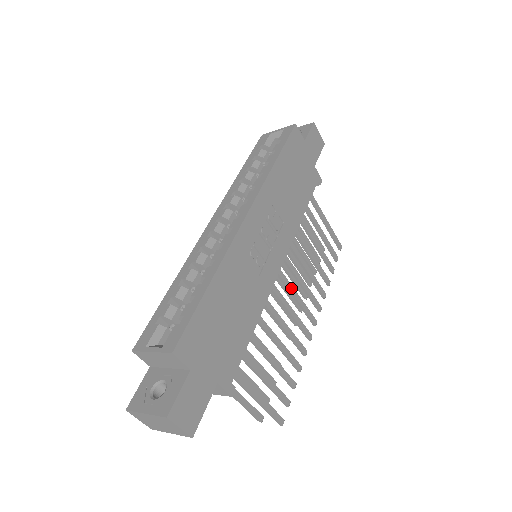
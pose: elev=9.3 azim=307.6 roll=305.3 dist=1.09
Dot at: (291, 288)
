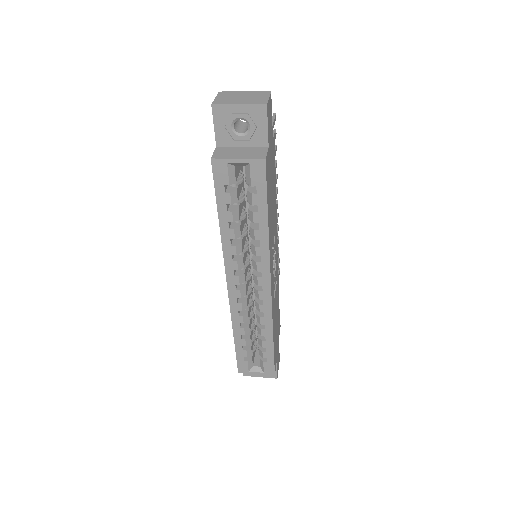
Dot at: occluded
